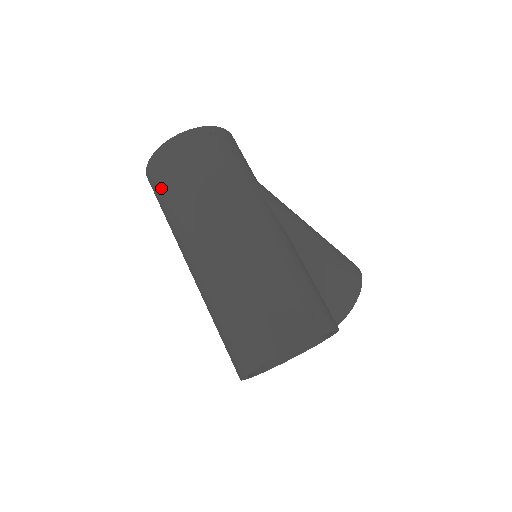
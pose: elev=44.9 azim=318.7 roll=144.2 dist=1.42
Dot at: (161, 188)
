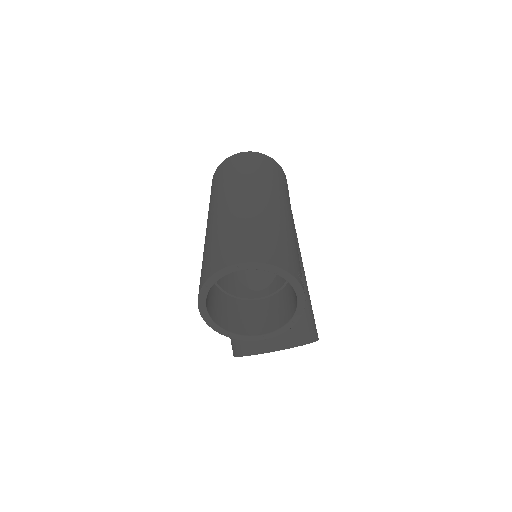
Dot at: (230, 168)
